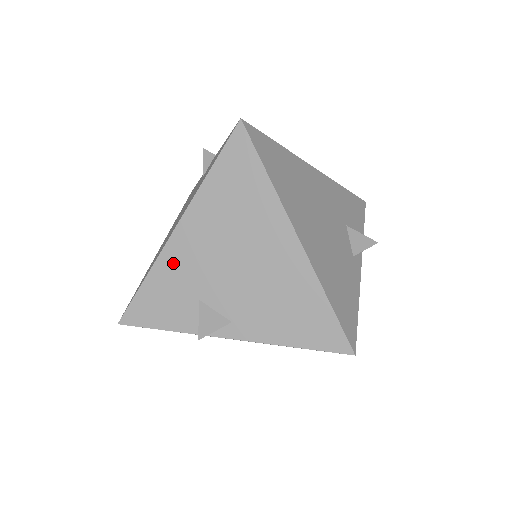
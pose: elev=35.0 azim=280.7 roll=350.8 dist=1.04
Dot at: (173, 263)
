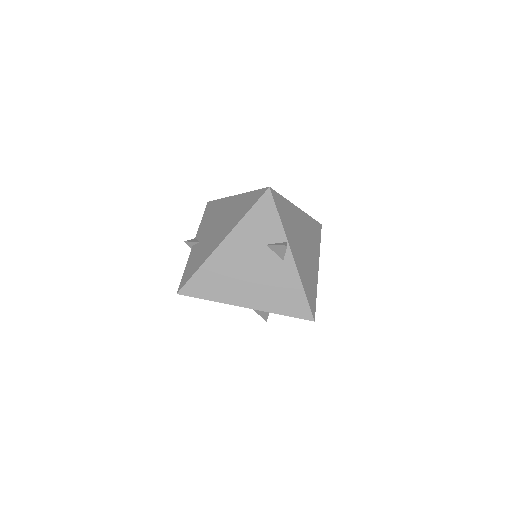
Dot at: occluded
